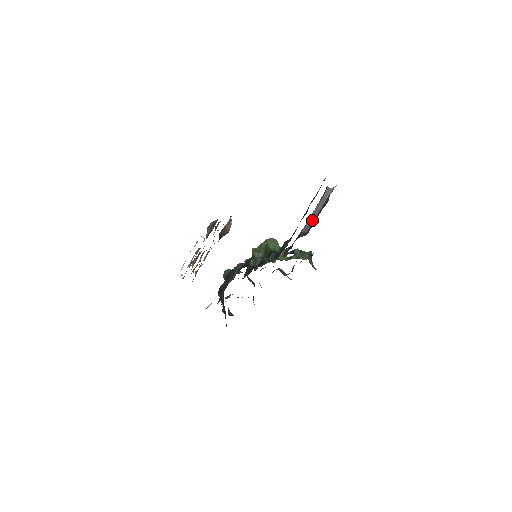
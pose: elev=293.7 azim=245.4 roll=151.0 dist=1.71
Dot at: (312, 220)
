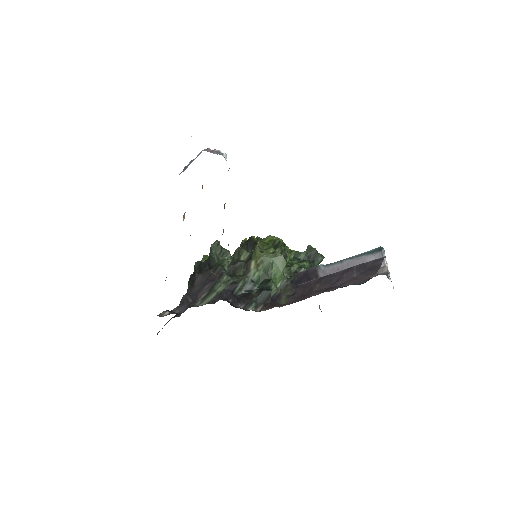
Dot at: occluded
